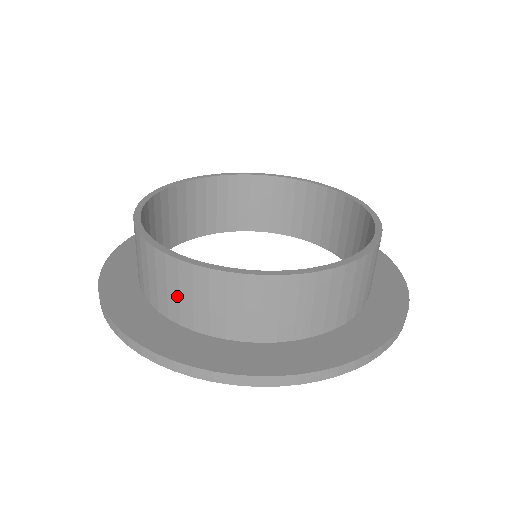
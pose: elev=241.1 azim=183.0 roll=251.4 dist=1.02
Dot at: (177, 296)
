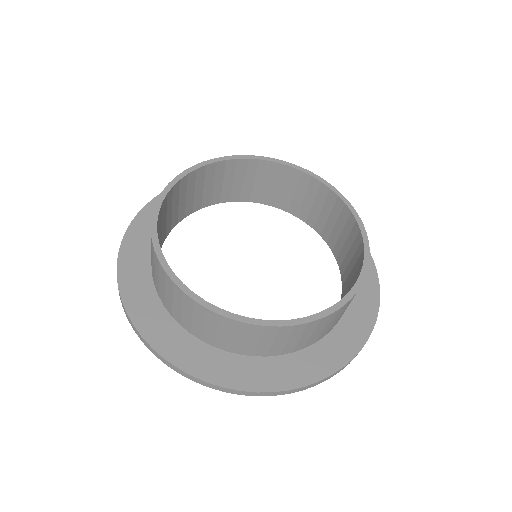
Dot at: (228, 338)
